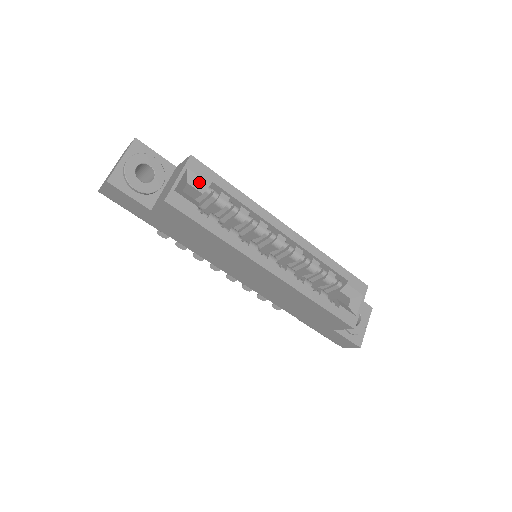
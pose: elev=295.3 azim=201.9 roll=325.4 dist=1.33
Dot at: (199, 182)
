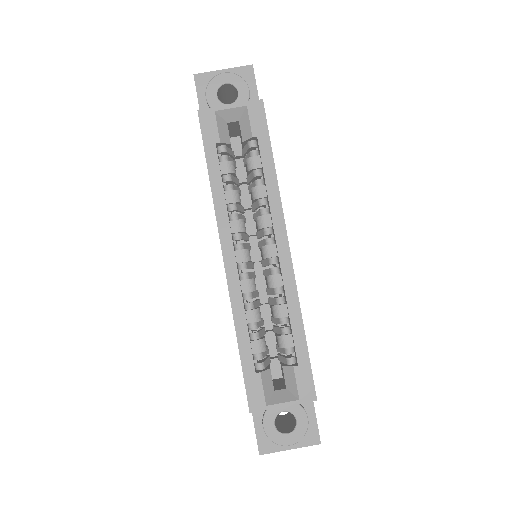
Dot at: (247, 127)
